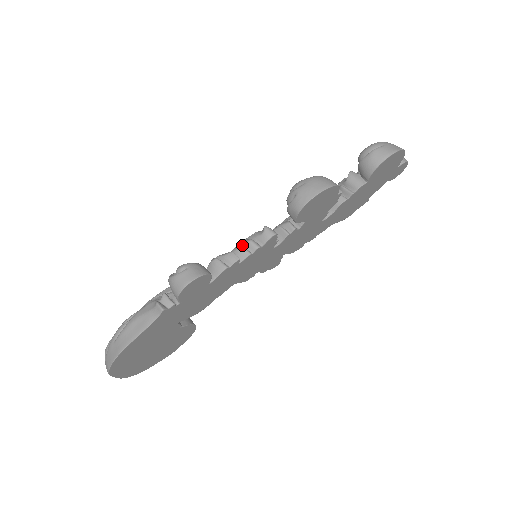
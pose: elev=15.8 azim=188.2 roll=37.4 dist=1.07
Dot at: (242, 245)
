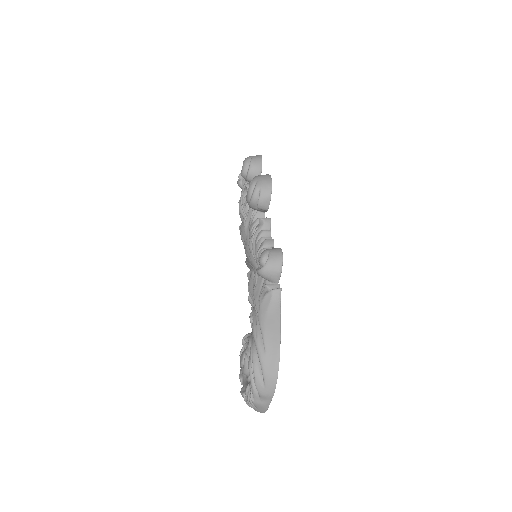
Dot at: (260, 238)
